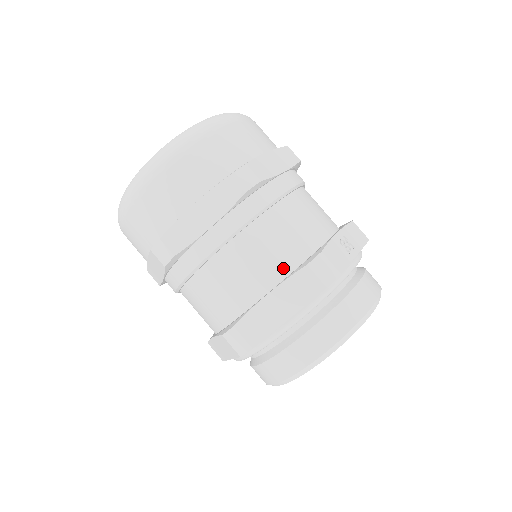
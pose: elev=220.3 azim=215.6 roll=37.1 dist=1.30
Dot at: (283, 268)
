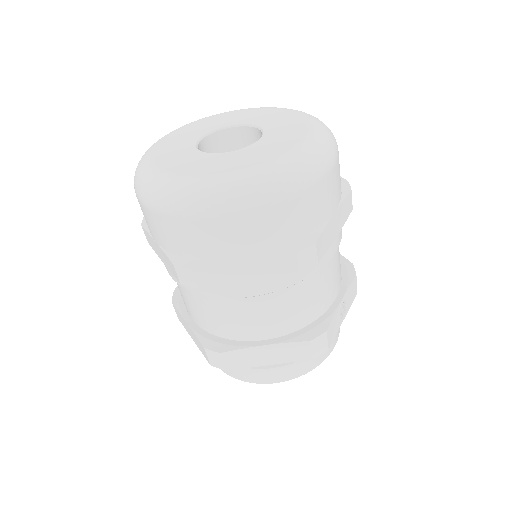
Dot at: (288, 328)
